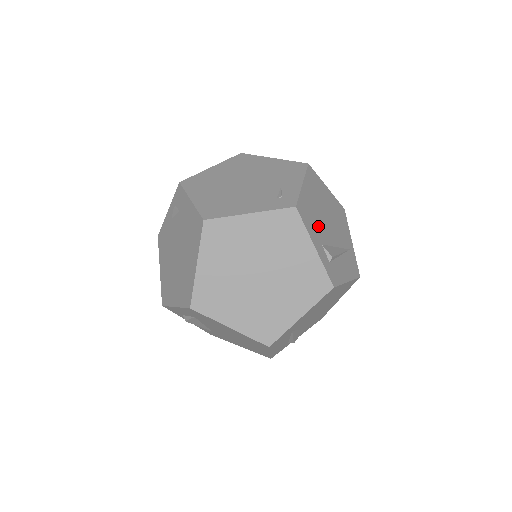
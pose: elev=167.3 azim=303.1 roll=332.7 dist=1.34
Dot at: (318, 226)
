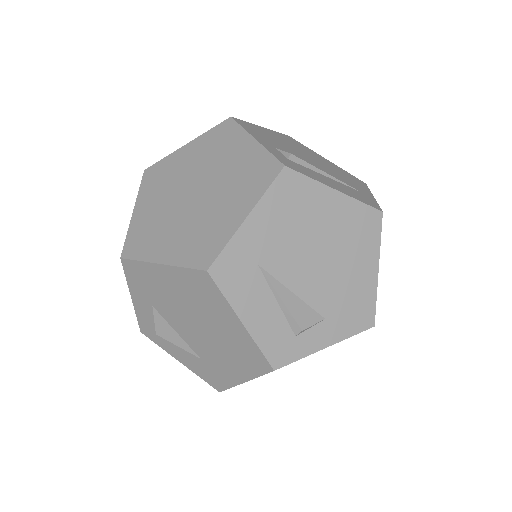
Dot at: (278, 145)
